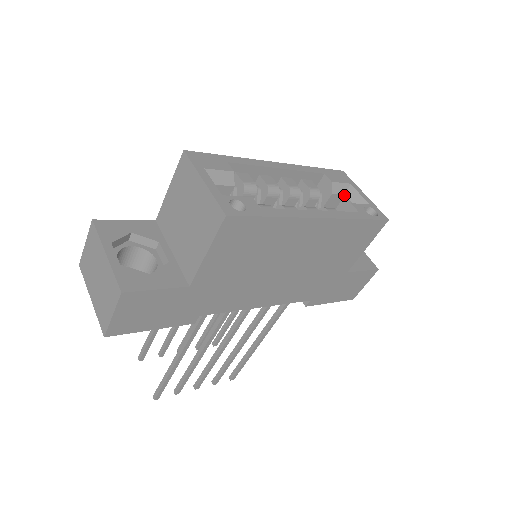
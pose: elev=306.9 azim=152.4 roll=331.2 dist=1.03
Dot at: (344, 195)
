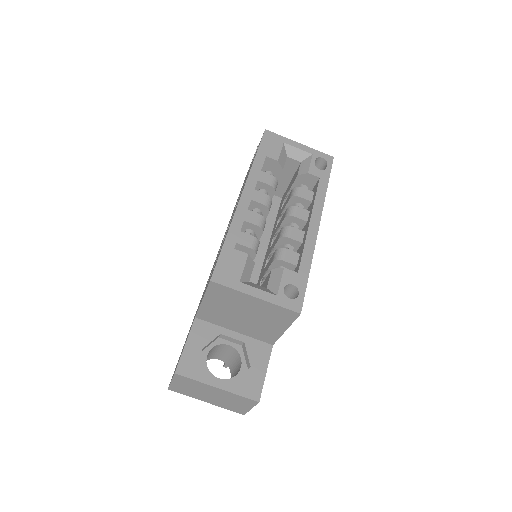
Dot at: (286, 157)
